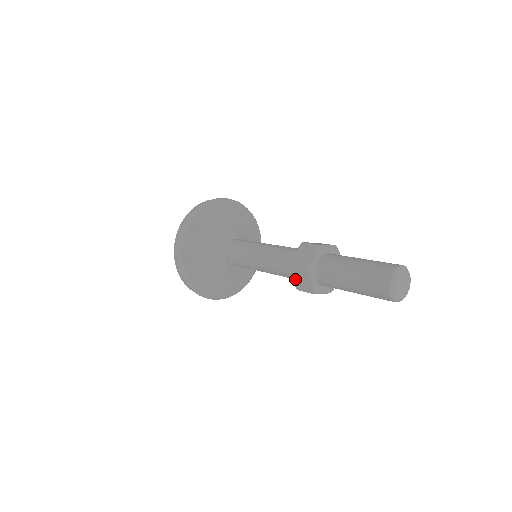
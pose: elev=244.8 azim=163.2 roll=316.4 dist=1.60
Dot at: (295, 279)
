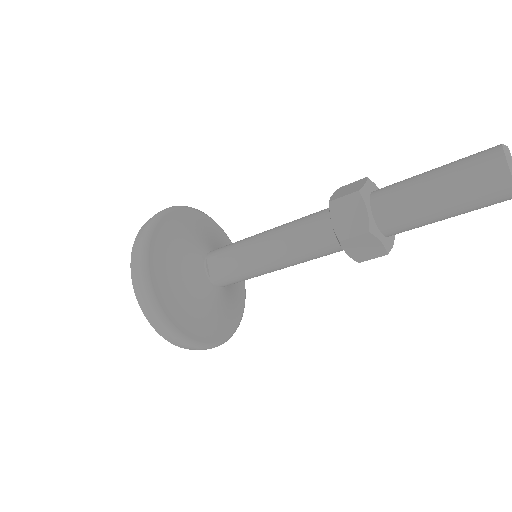
Dot at: (337, 221)
